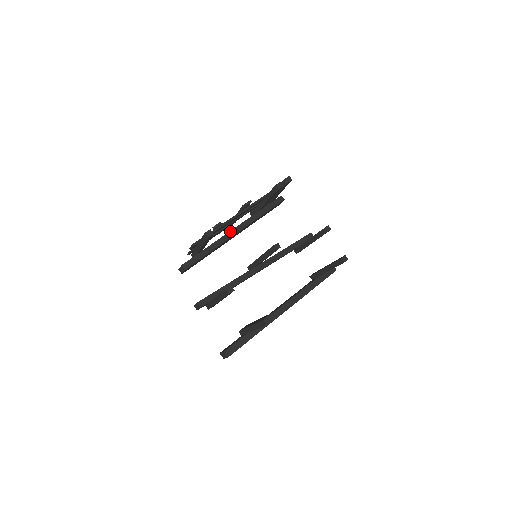
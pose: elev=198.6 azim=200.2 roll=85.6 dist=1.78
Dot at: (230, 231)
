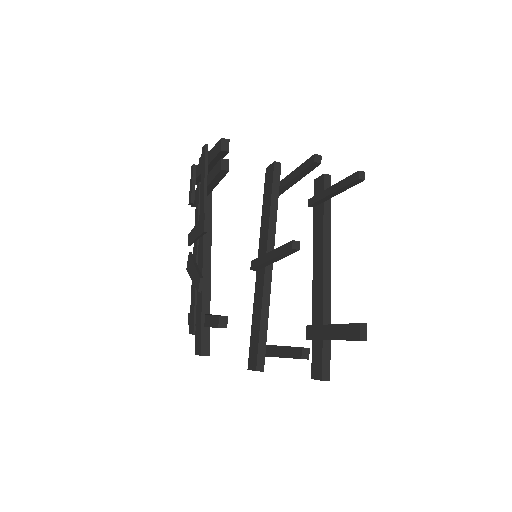
Dot at: occluded
